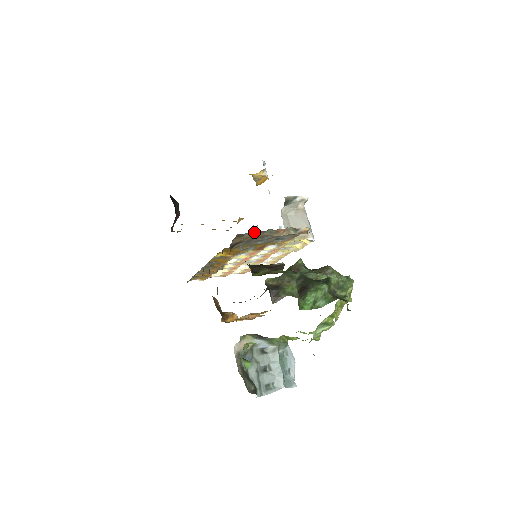
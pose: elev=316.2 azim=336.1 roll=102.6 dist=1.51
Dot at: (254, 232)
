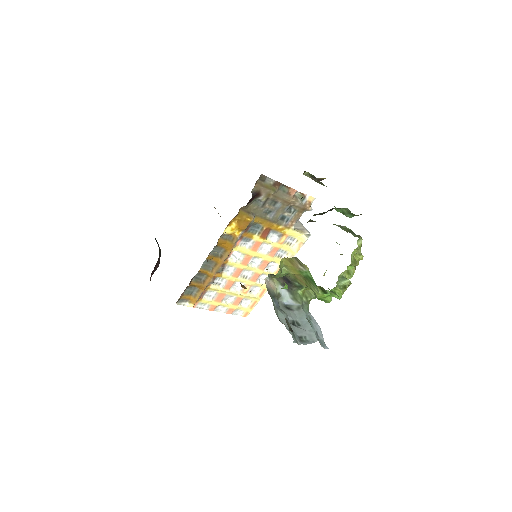
Dot at: (273, 181)
